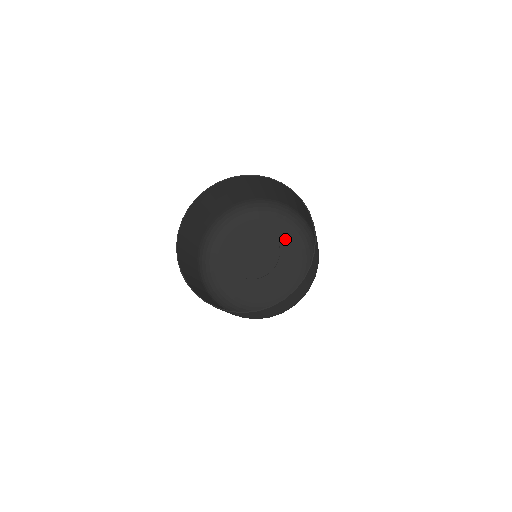
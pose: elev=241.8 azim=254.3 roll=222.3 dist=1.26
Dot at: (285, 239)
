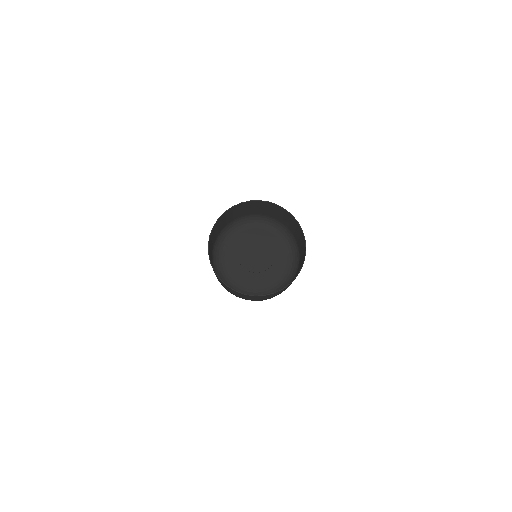
Dot at: (275, 245)
